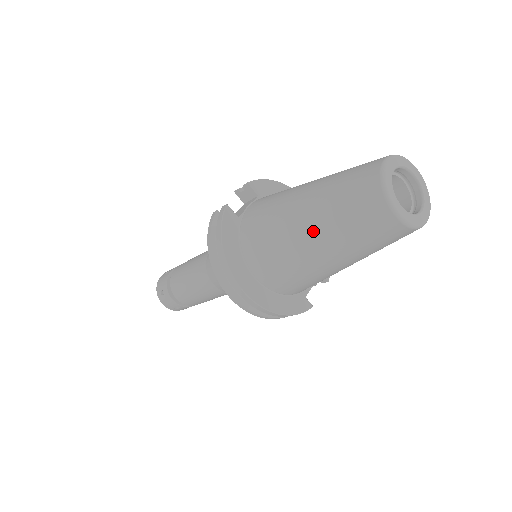
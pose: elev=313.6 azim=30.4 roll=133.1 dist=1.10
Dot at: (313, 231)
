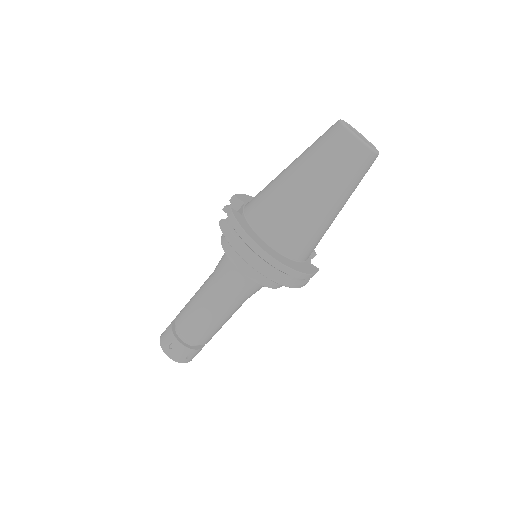
Dot at: (312, 185)
